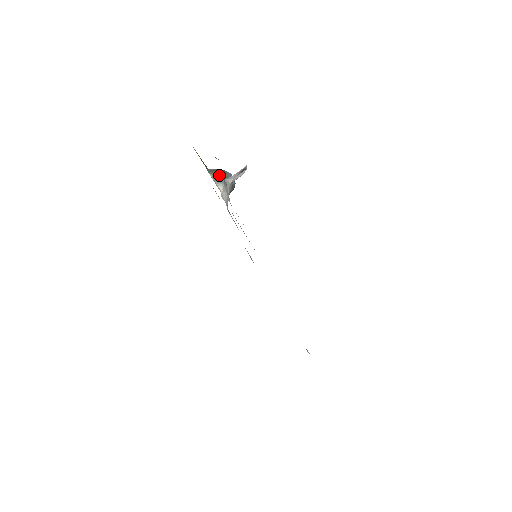
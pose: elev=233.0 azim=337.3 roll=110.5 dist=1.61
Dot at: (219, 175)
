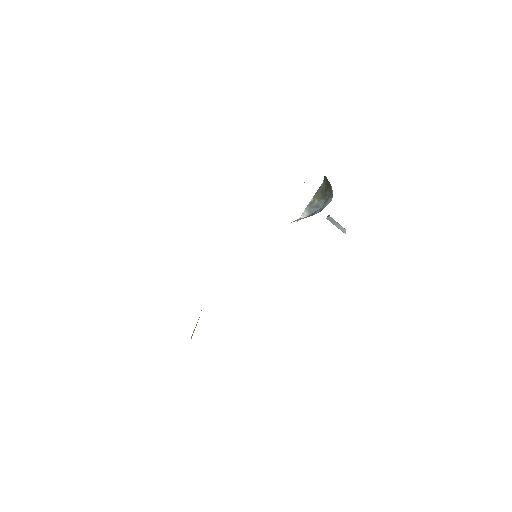
Dot at: (318, 205)
